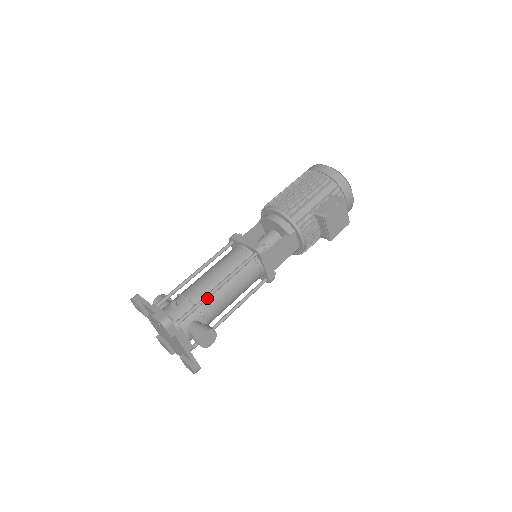
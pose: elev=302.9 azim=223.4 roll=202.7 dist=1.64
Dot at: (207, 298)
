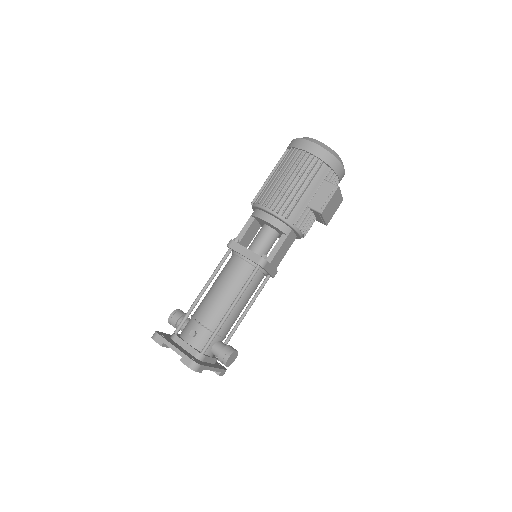
Dot at: occluded
